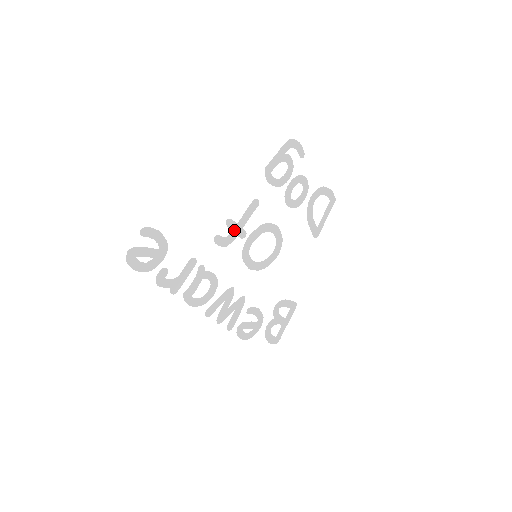
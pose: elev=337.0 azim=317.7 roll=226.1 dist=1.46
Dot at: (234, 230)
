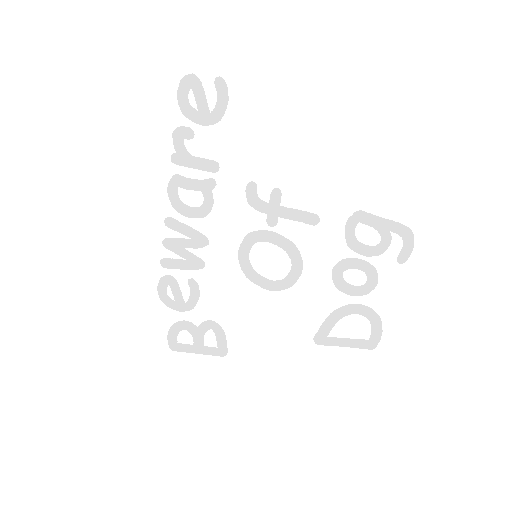
Dot at: (271, 205)
